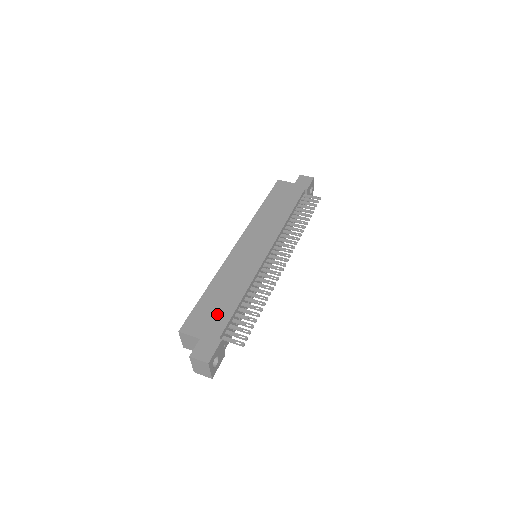
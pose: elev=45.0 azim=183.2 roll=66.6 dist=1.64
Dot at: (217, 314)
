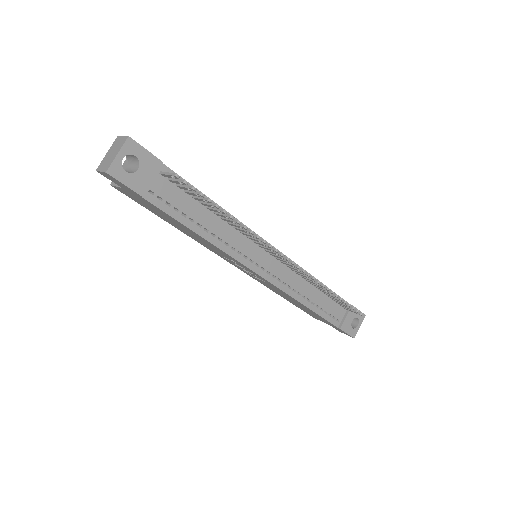
Dot at: occluded
